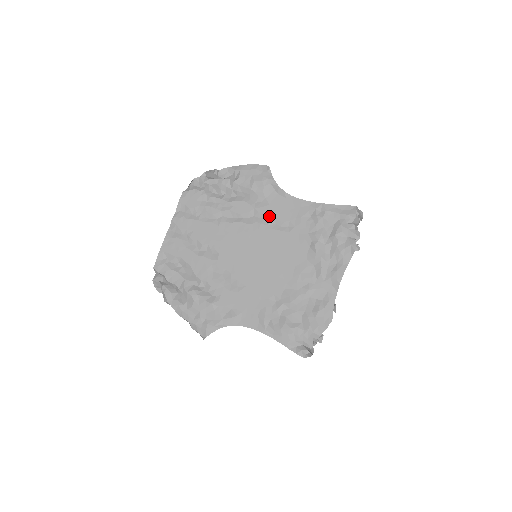
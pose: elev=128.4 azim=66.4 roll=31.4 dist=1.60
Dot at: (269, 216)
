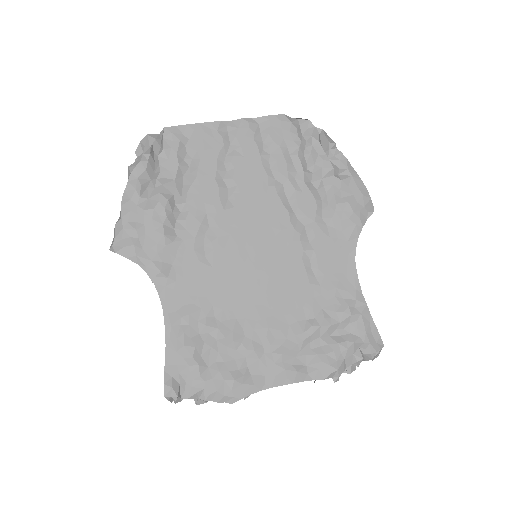
Dot at: (316, 246)
